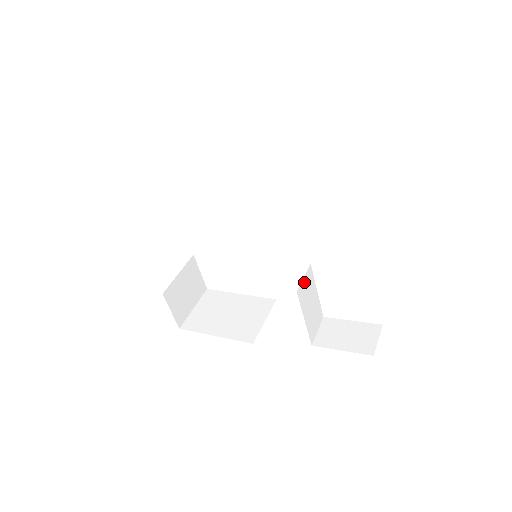
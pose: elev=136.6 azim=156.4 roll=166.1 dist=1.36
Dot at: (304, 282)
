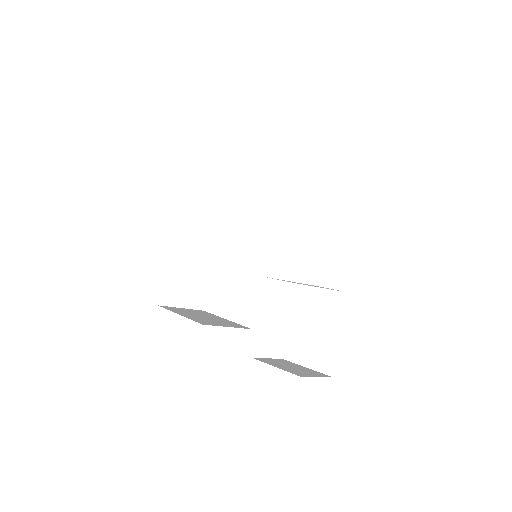
Dot at: (280, 285)
